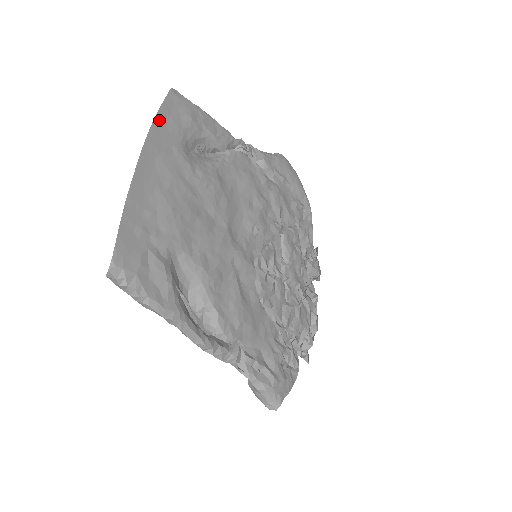
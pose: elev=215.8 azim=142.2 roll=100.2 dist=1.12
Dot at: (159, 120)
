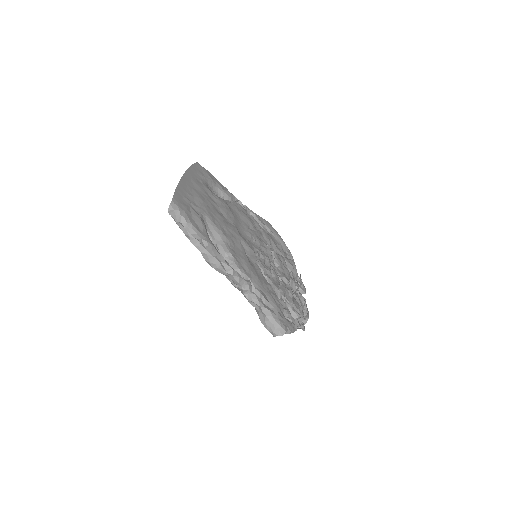
Dot at: (192, 168)
